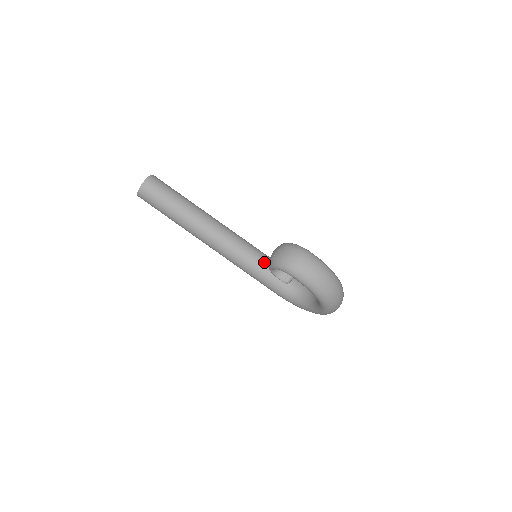
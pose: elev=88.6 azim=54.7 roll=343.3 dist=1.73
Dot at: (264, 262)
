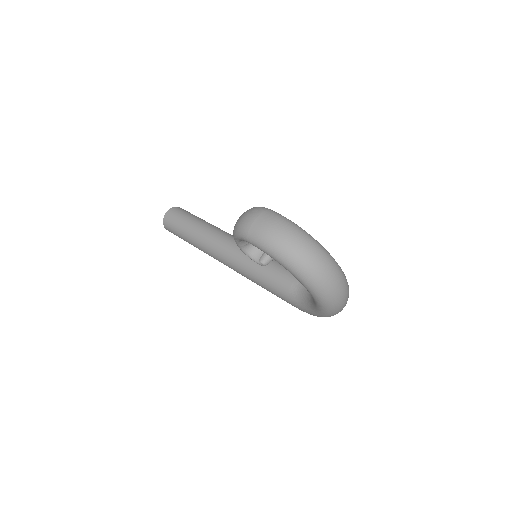
Dot at: (272, 265)
